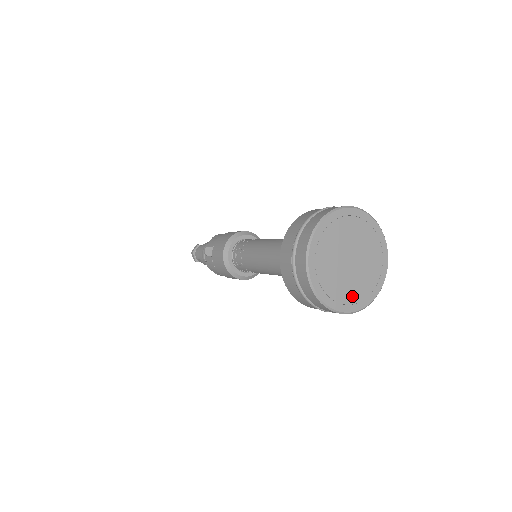
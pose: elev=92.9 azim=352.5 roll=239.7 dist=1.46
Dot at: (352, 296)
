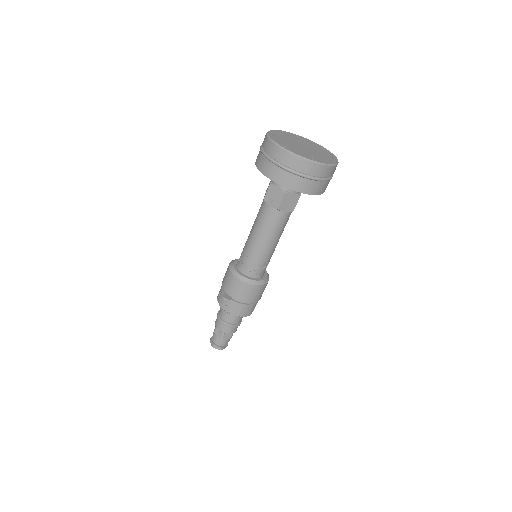
Dot at: (326, 158)
